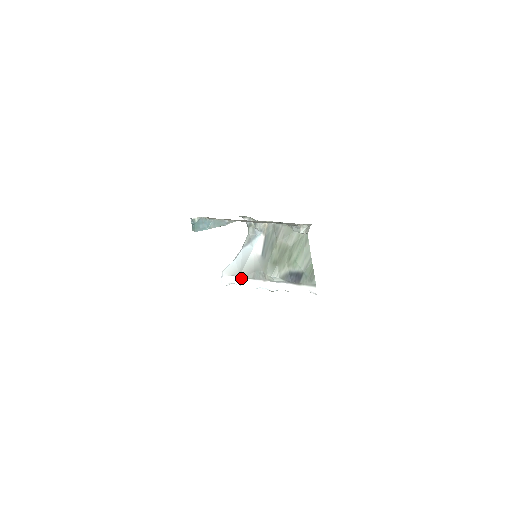
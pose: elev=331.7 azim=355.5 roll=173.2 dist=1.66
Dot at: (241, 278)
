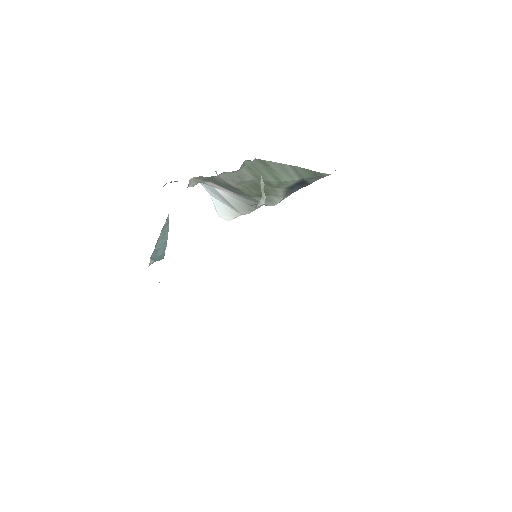
Dot at: (245, 213)
